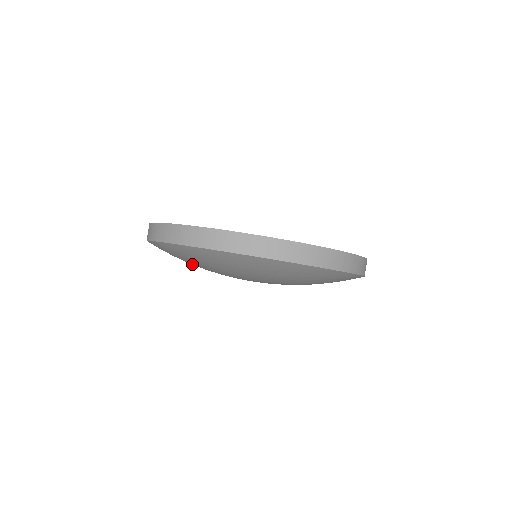
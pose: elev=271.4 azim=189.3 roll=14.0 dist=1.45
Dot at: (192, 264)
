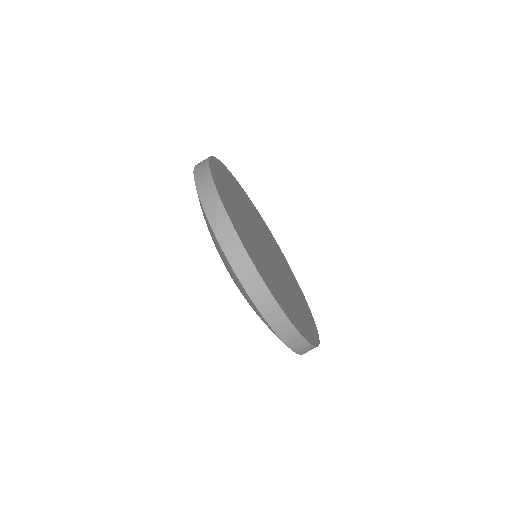
Dot at: occluded
